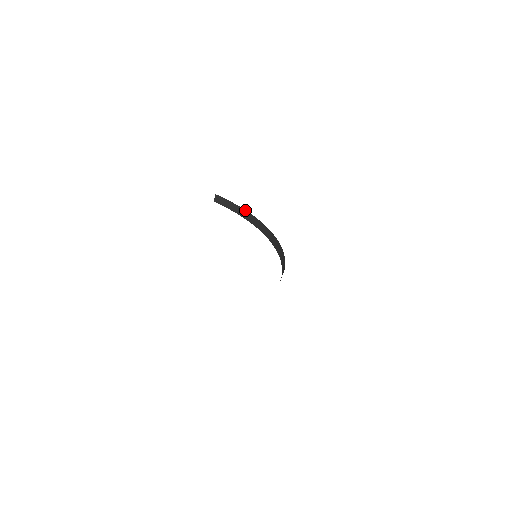
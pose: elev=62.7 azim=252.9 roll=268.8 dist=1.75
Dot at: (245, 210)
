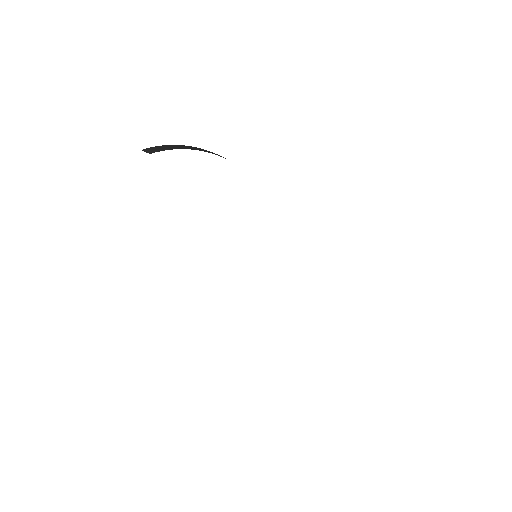
Dot at: (186, 146)
